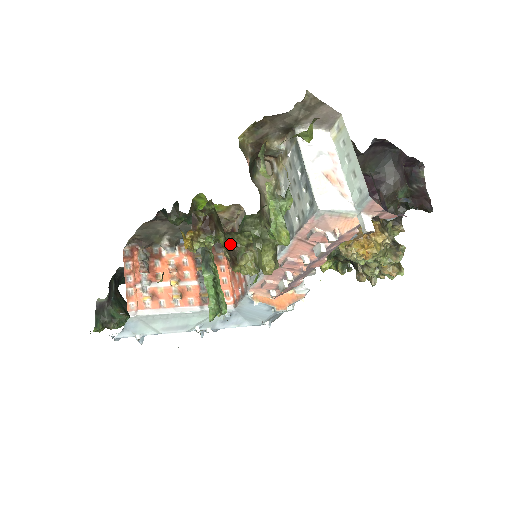
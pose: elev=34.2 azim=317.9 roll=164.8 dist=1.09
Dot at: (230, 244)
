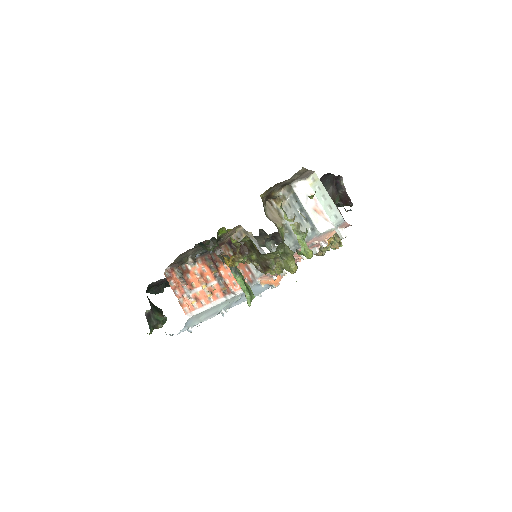
Dot at: (263, 259)
